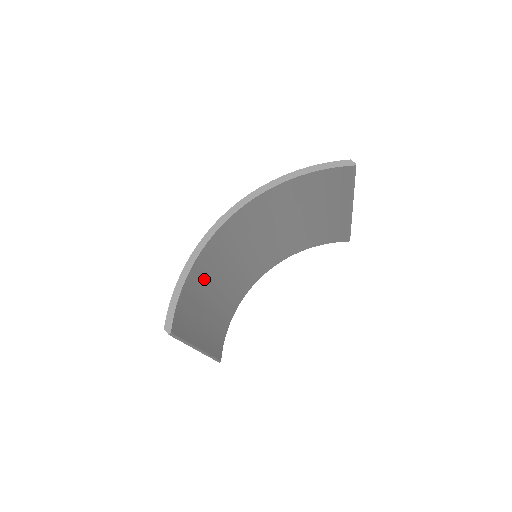
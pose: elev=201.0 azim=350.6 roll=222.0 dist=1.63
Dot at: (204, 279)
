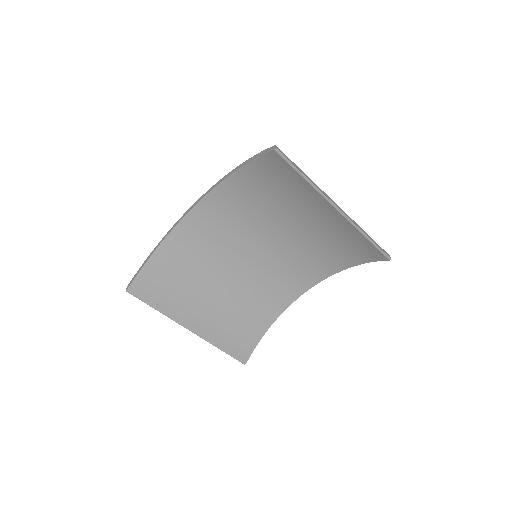
Dot at: (188, 263)
